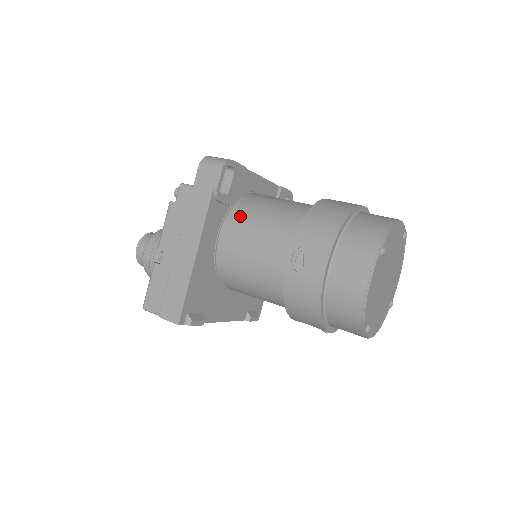
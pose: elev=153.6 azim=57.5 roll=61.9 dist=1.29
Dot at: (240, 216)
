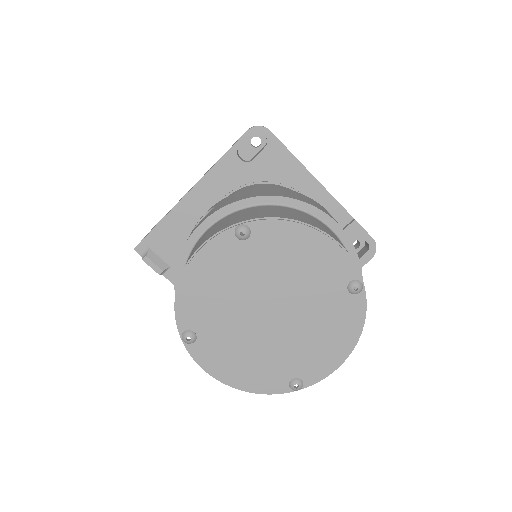
Dot at: (245, 189)
